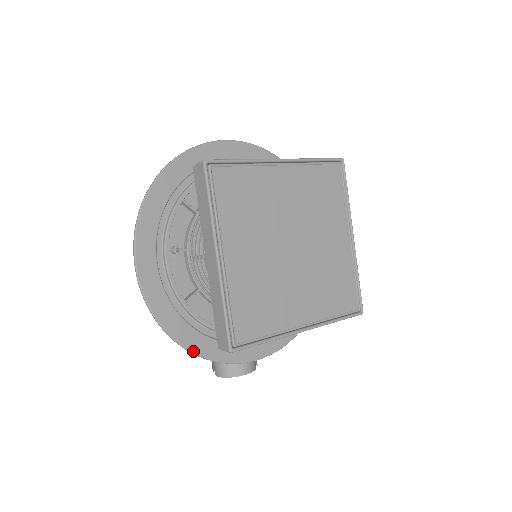
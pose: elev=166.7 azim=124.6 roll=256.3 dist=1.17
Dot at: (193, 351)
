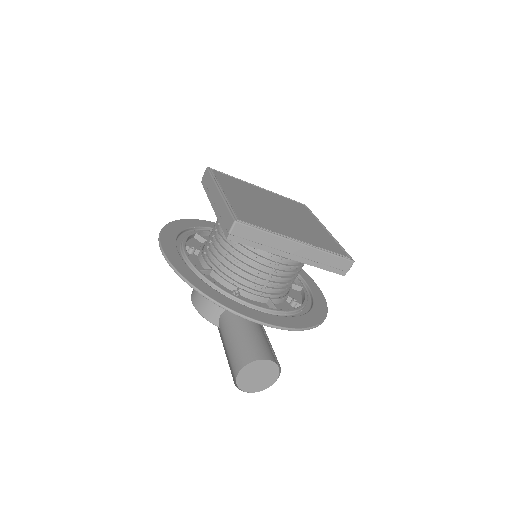
Dot at: (208, 295)
